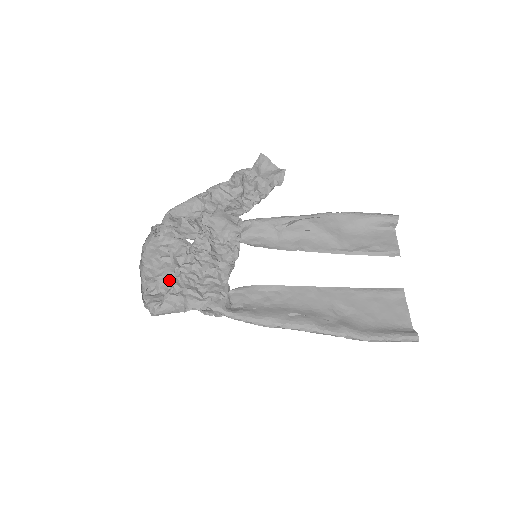
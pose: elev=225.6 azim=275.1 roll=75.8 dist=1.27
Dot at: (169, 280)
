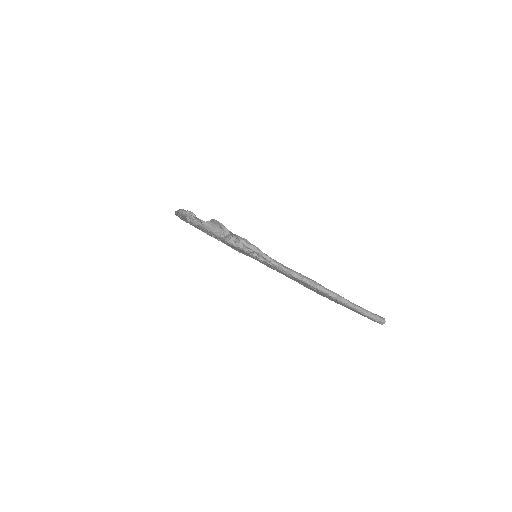
Dot at: (202, 229)
